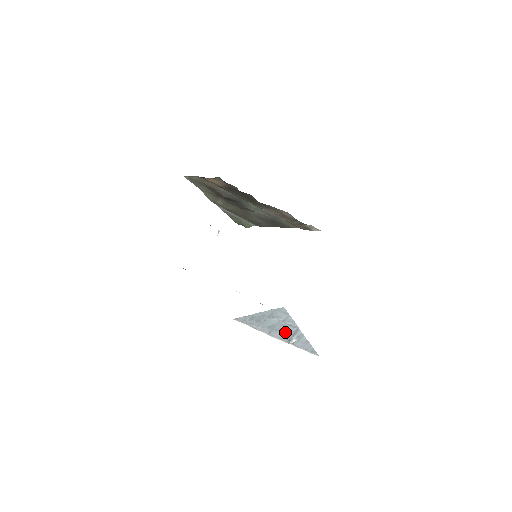
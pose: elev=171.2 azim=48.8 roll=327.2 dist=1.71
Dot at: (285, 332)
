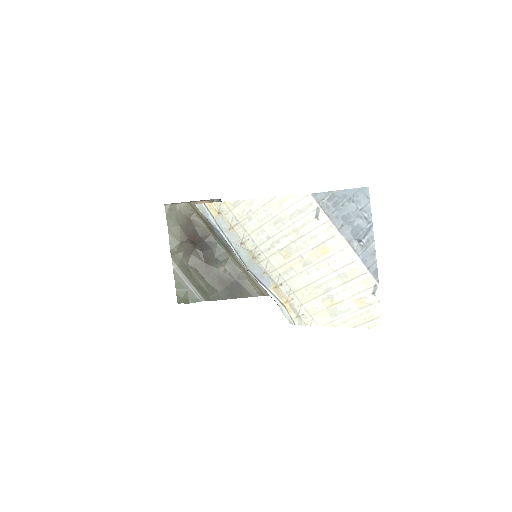
Dot at: (357, 229)
